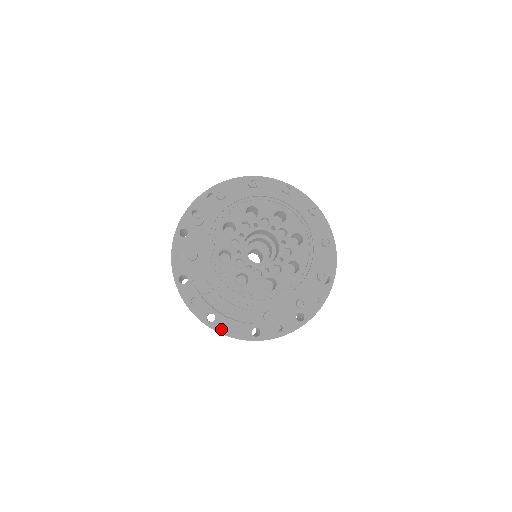
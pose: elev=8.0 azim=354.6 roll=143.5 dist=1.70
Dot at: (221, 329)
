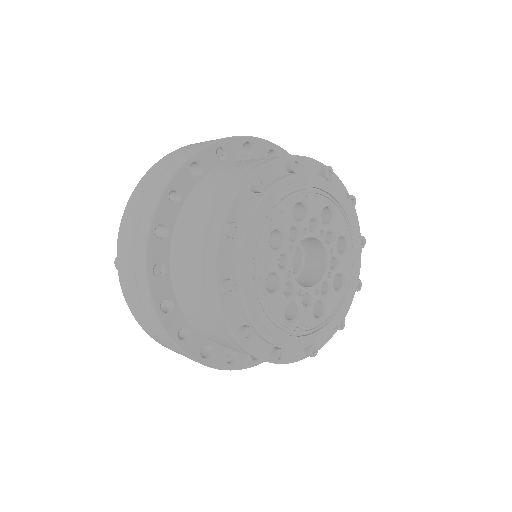
Dot at: (219, 364)
